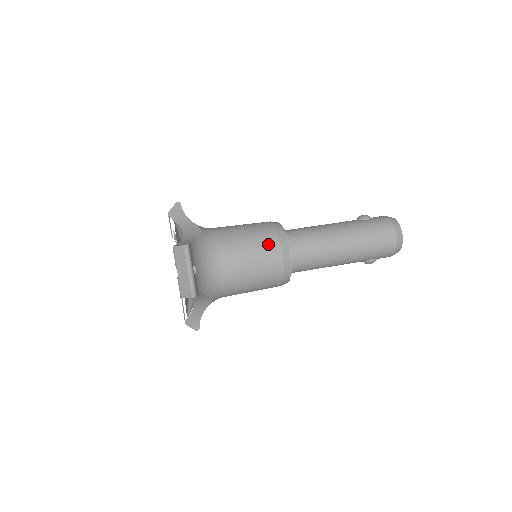
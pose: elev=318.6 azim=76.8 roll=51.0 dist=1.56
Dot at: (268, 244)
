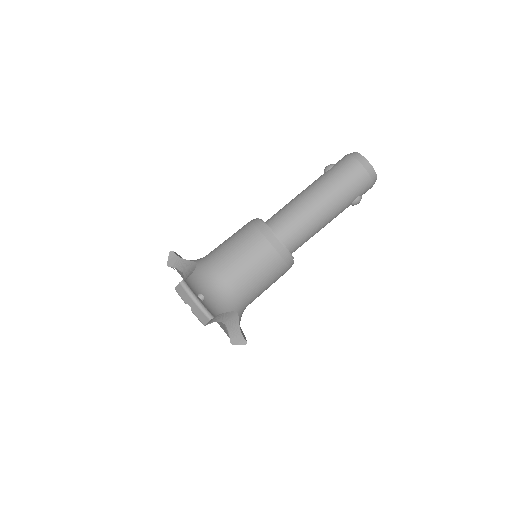
Dot at: (253, 241)
